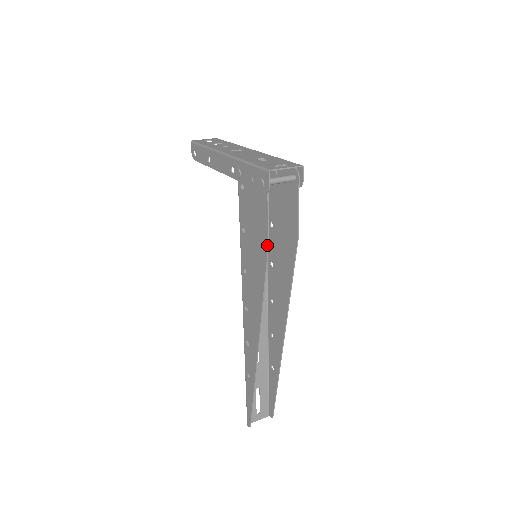
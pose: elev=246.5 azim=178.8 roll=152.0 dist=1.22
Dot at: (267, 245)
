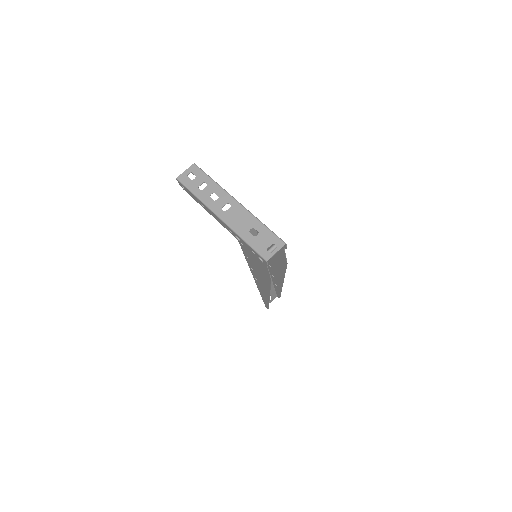
Dot at: (270, 278)
